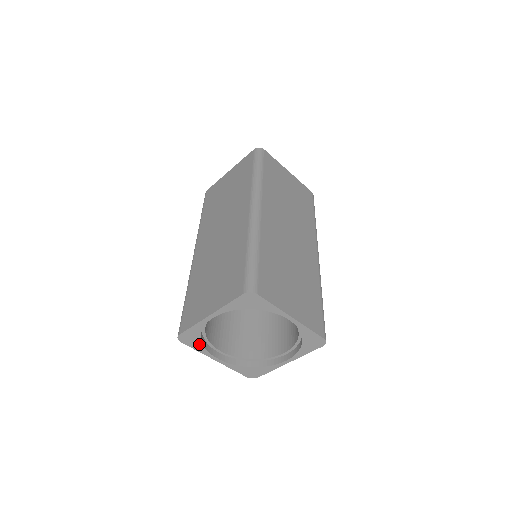
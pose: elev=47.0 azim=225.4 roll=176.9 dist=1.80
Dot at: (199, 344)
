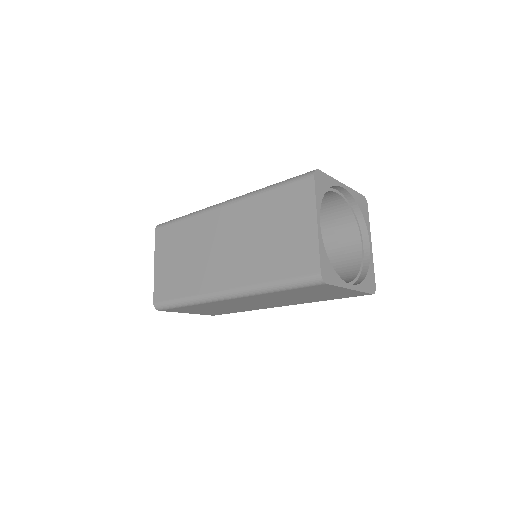
Dot at: (321, 194)
